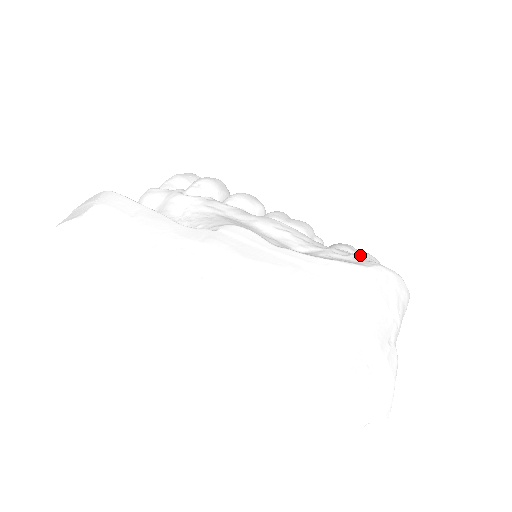
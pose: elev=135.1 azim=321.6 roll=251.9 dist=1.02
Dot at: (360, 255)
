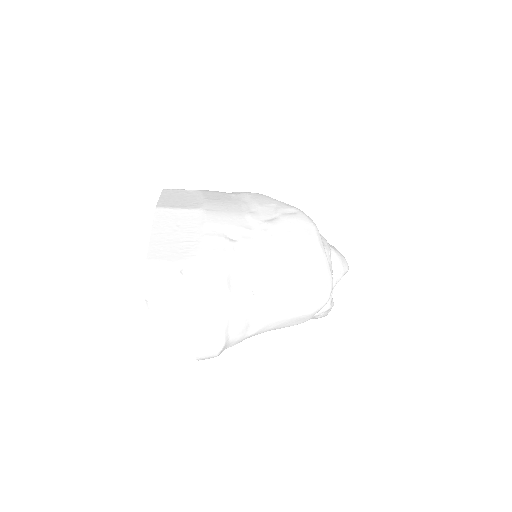
Dot at: occluded
